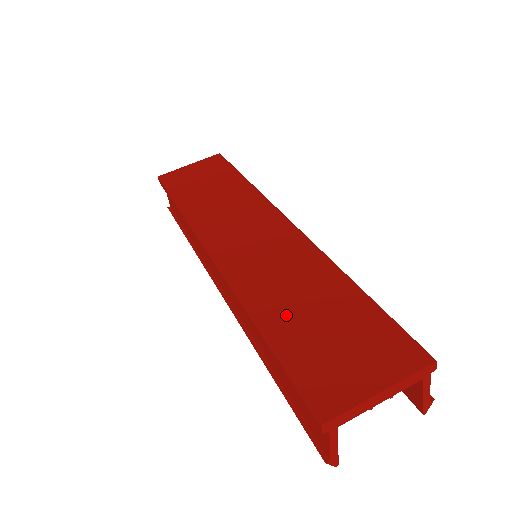
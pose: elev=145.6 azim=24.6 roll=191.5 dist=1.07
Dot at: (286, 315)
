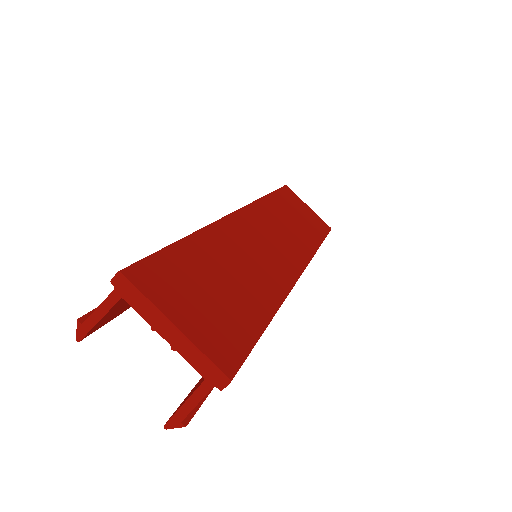
Dot at: (214, 256)
